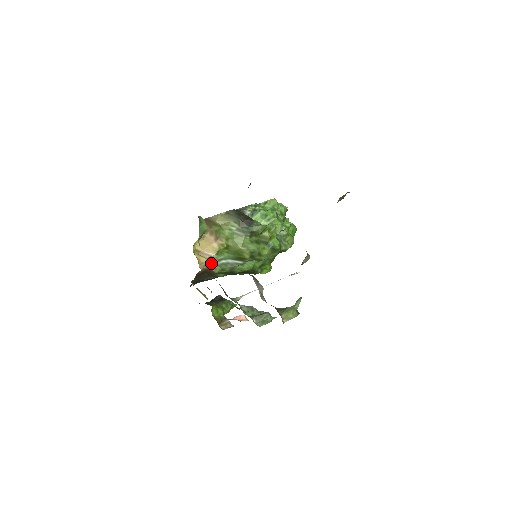
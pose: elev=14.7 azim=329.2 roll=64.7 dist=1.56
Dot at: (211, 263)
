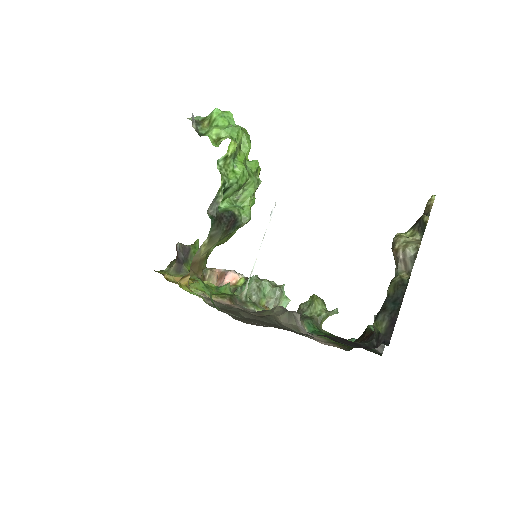
Dot at: occluded
